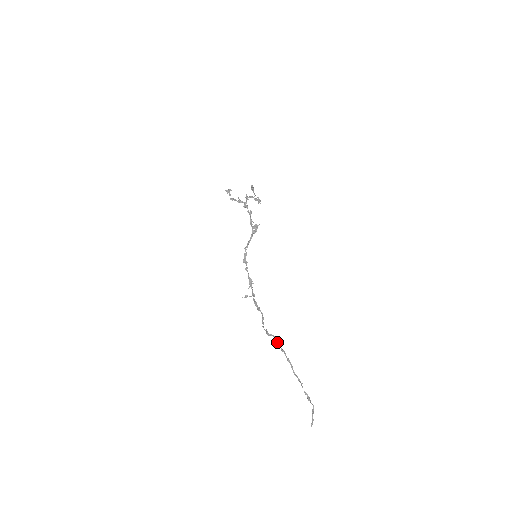
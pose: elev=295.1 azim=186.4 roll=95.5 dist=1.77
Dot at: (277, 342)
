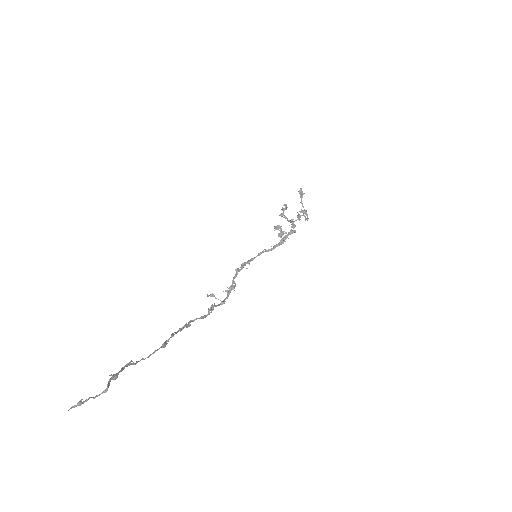
Dot at: (180, 329)
